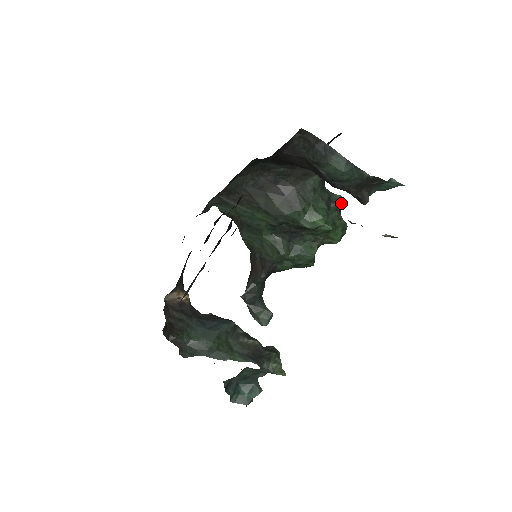
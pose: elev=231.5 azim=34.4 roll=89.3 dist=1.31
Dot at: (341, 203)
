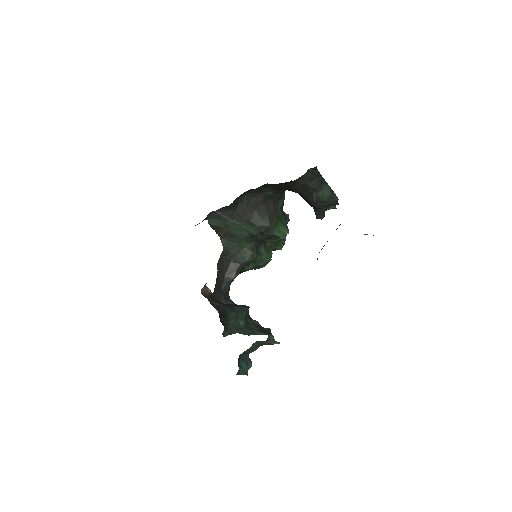
Dot at: (289, 220)
